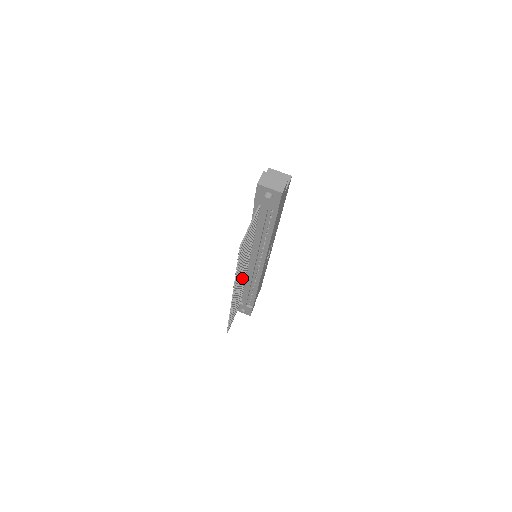
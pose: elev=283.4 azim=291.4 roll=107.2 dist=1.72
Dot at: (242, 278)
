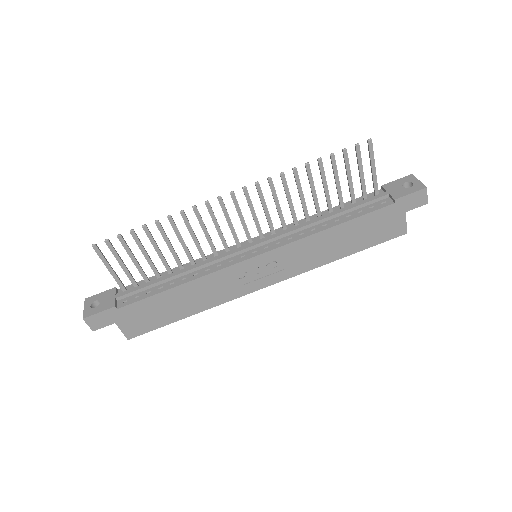
Dot at: occluded
